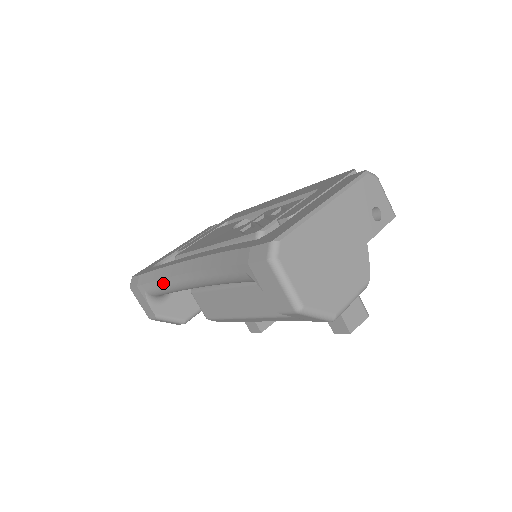
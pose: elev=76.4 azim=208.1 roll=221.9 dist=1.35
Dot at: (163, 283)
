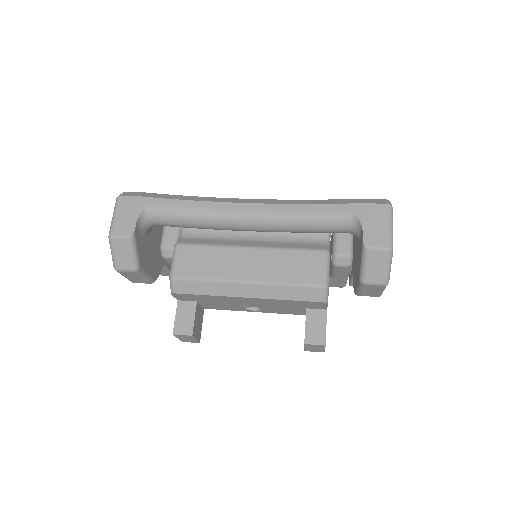
Dot at: (194, 205)
